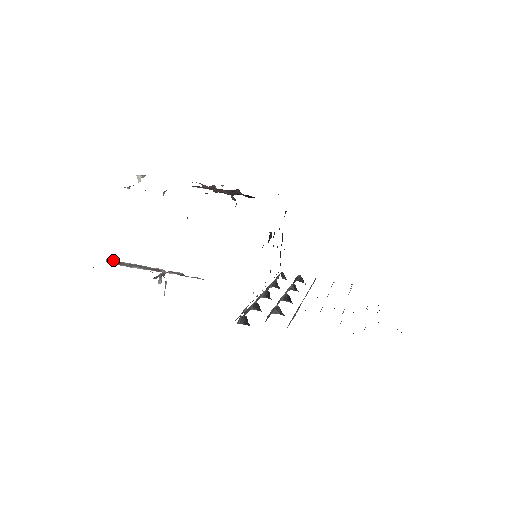
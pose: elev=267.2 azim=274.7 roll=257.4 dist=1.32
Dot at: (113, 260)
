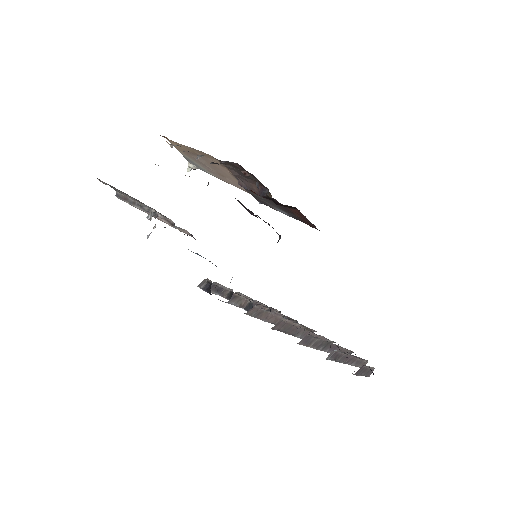
Dot at: (122, 193)
